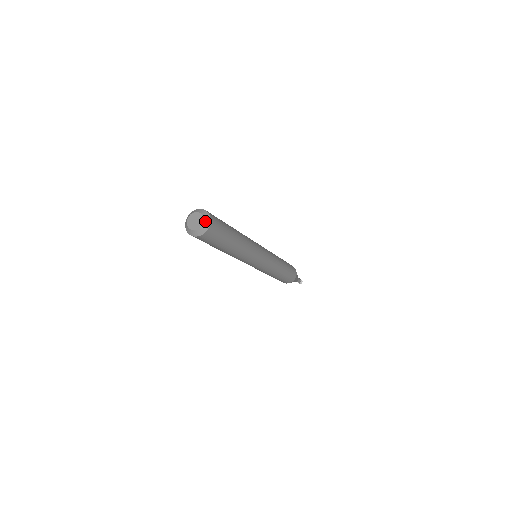
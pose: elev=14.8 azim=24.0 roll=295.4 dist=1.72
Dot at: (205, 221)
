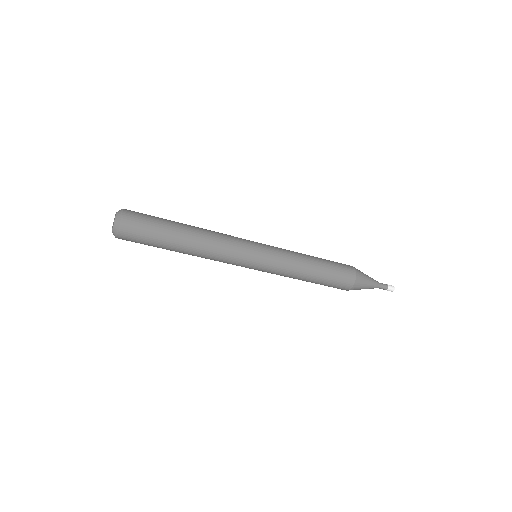
Dot at: (117, 215)
